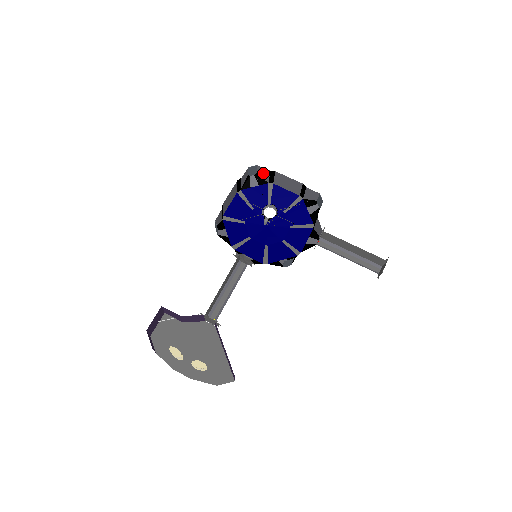
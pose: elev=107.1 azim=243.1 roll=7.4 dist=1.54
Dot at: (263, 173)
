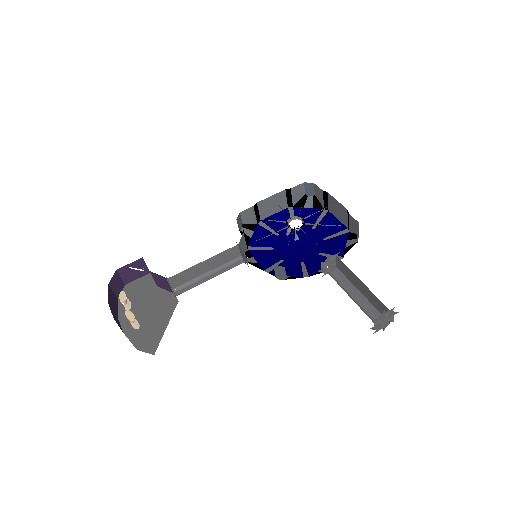
Dot at: (319, 194)
